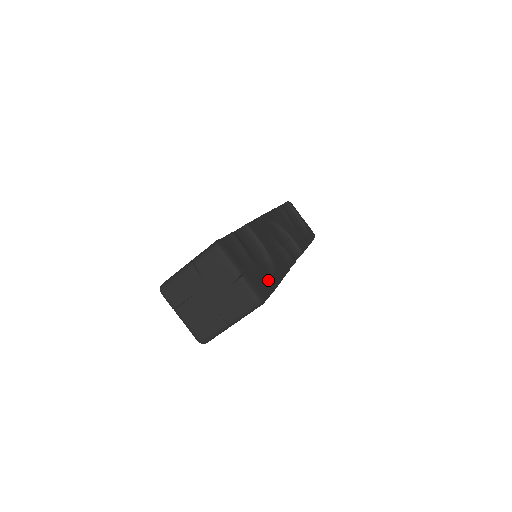
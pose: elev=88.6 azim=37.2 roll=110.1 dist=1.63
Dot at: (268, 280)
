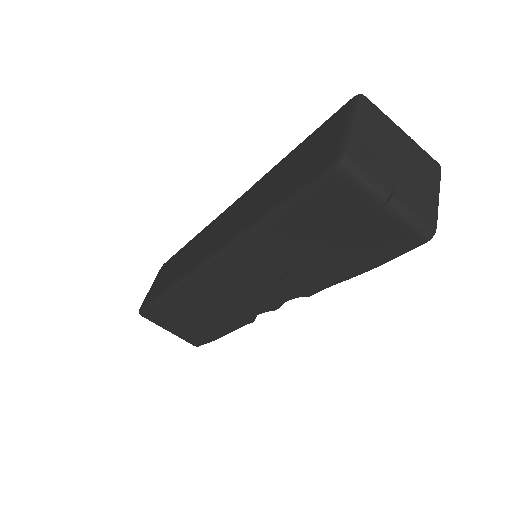
Dot at: occluded
